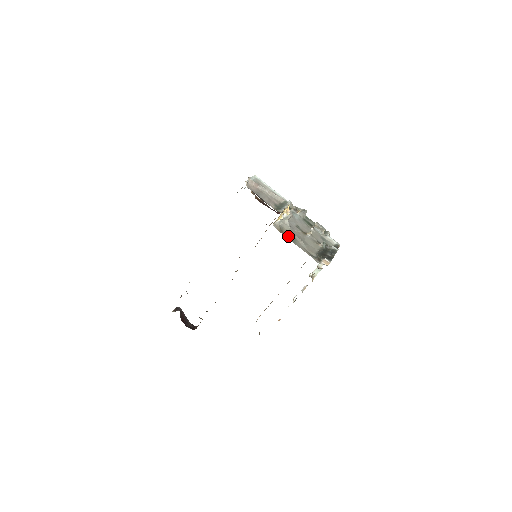
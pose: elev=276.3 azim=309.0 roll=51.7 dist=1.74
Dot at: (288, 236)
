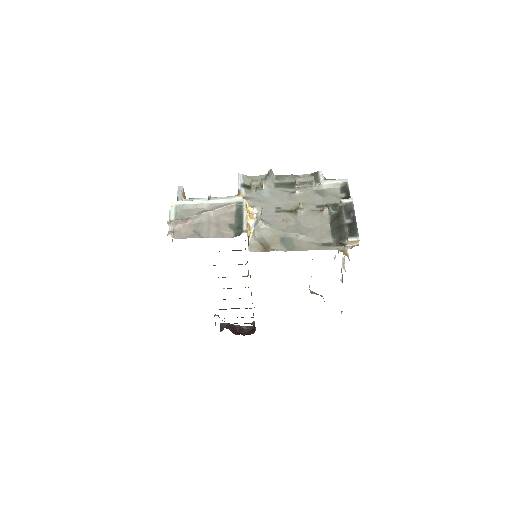
Dot at: (279, 246)
